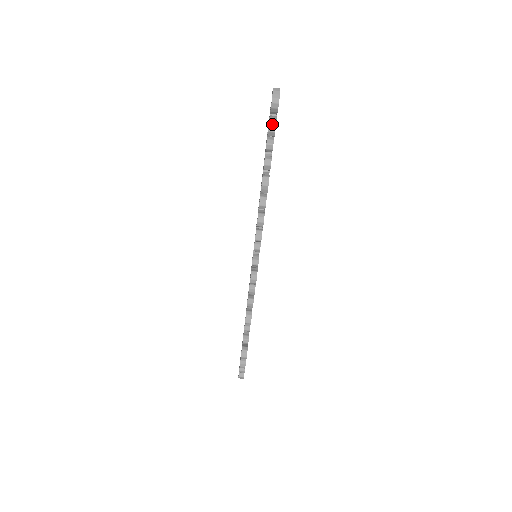
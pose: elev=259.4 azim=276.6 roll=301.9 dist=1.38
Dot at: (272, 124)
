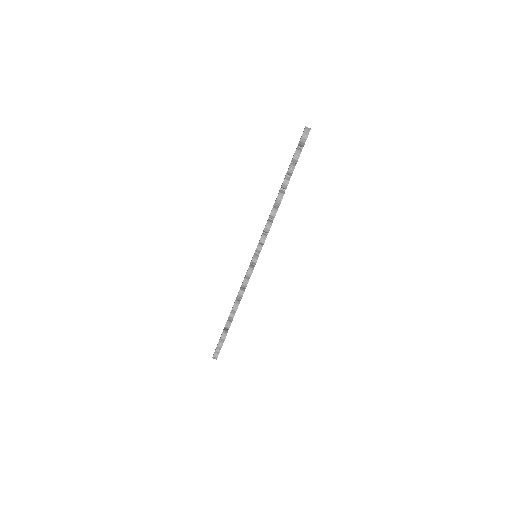
Dot at: (297, 154)
